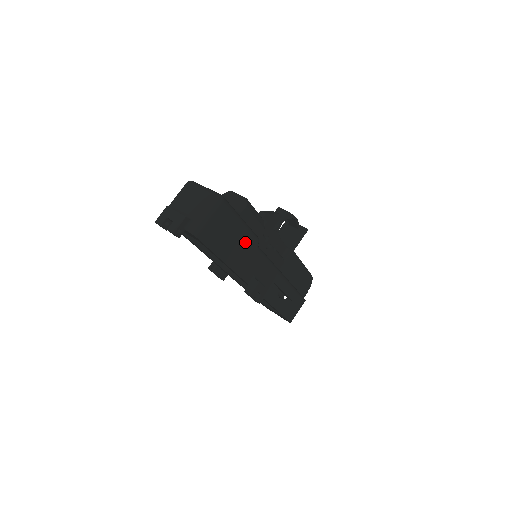
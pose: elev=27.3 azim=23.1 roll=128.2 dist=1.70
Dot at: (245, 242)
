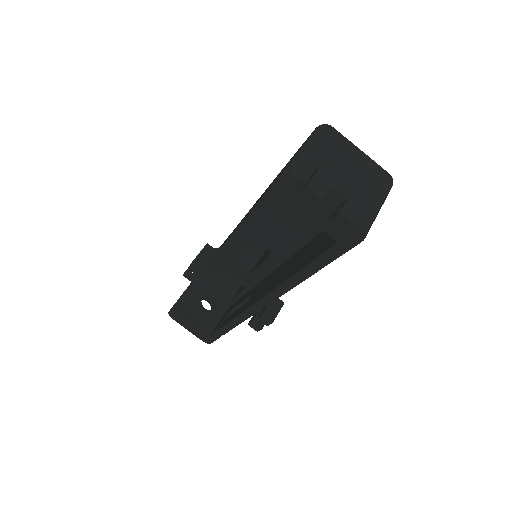
Dot at: occluded
